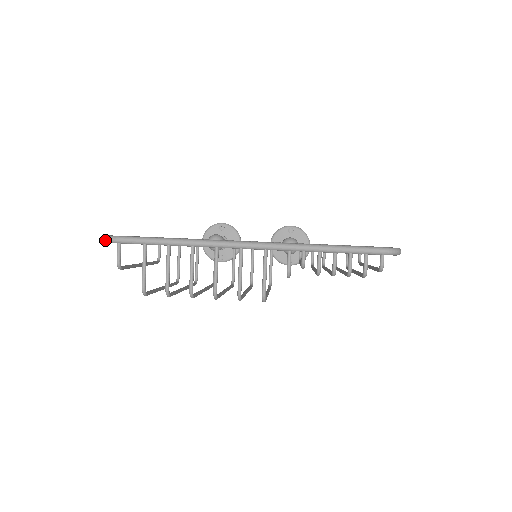
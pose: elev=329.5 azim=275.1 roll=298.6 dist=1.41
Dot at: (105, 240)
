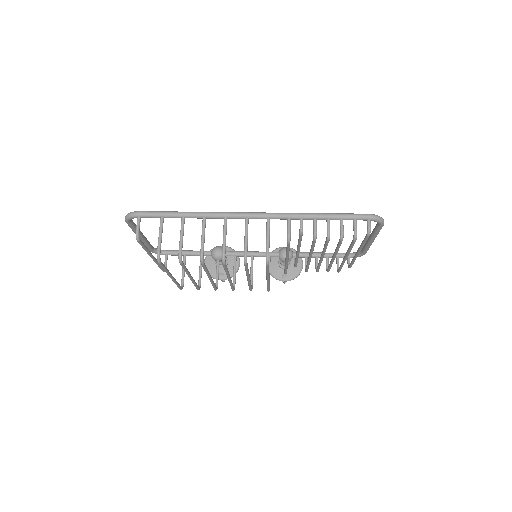
Dot at: (126, 216)
